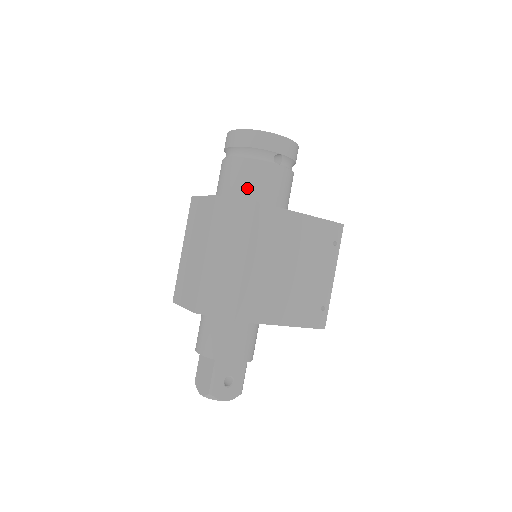
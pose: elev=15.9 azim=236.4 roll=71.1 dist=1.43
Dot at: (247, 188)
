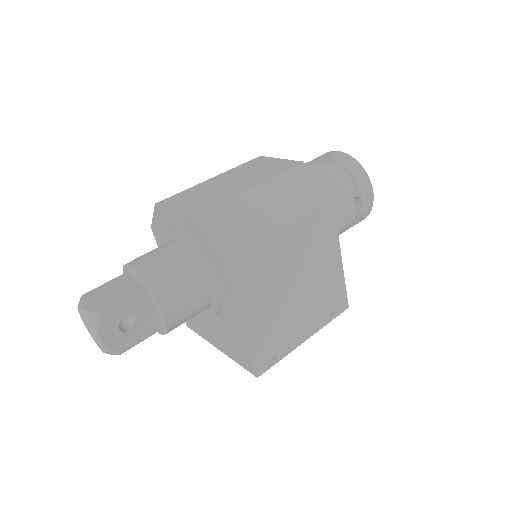
Dot at: occluded
